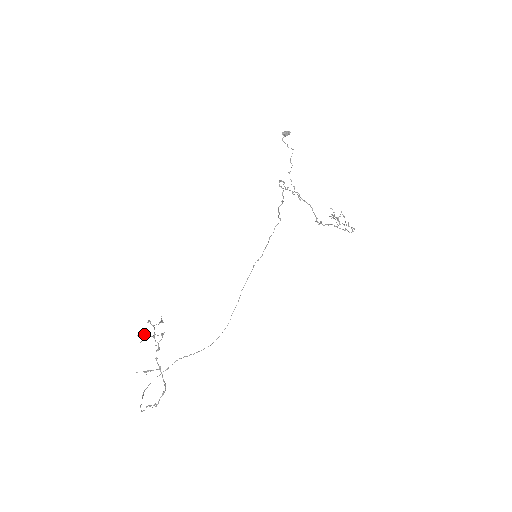
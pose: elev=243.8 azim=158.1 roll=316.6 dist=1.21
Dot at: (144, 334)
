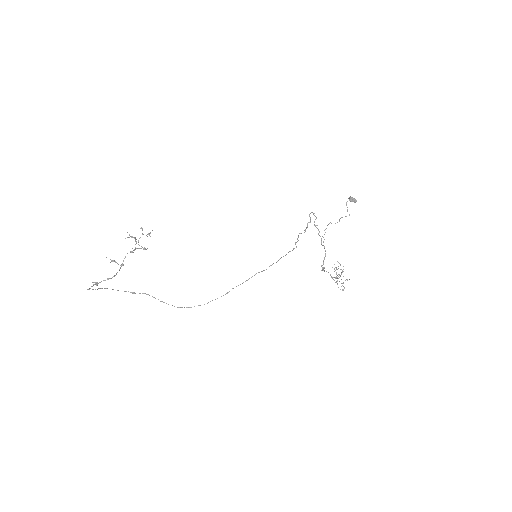
Dot at: occluded
